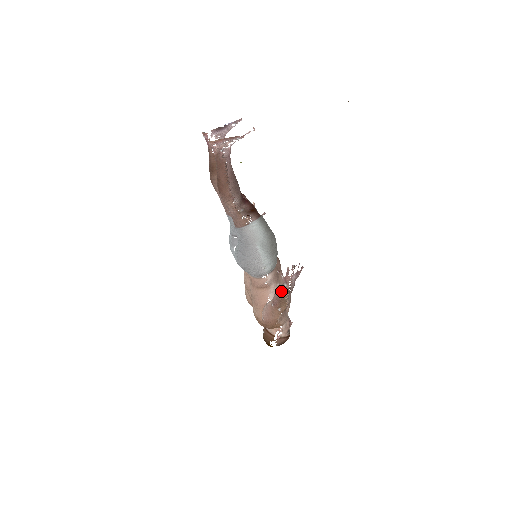
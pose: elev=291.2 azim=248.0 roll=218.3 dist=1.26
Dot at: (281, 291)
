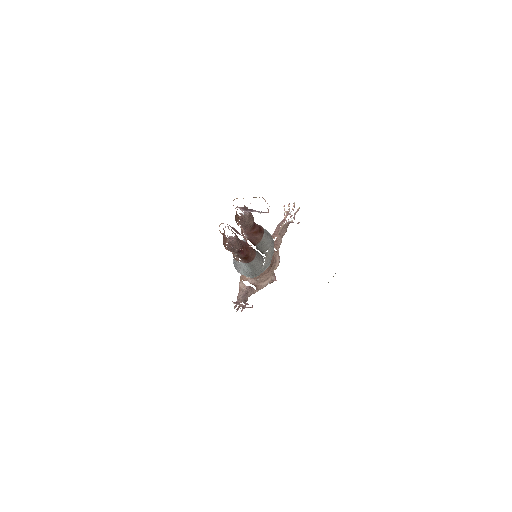
Dot at: (237, 300)
